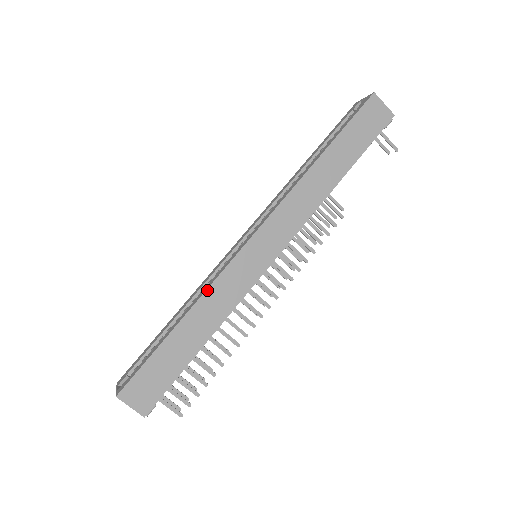
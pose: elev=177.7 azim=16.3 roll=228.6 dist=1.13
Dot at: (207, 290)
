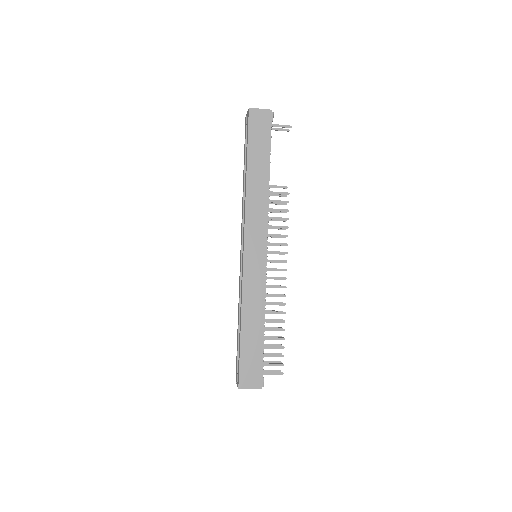
Dot at: (242, 297)
